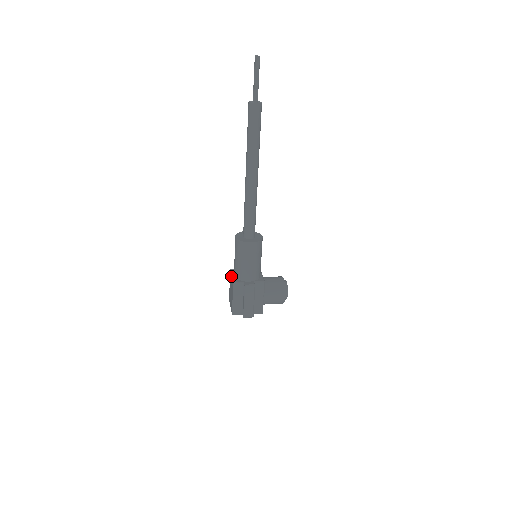
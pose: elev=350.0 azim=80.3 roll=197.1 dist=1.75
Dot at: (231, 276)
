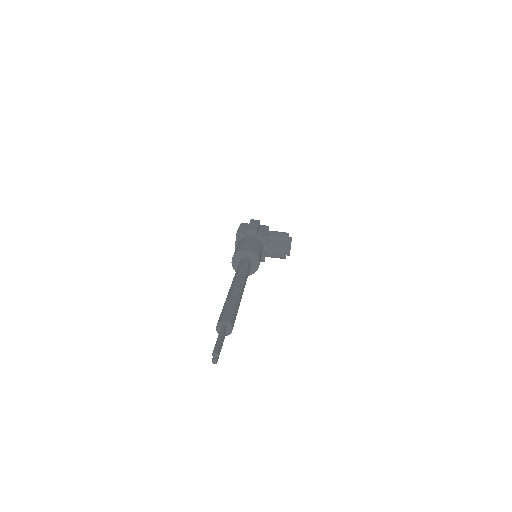
Dot at: (235, 246)
